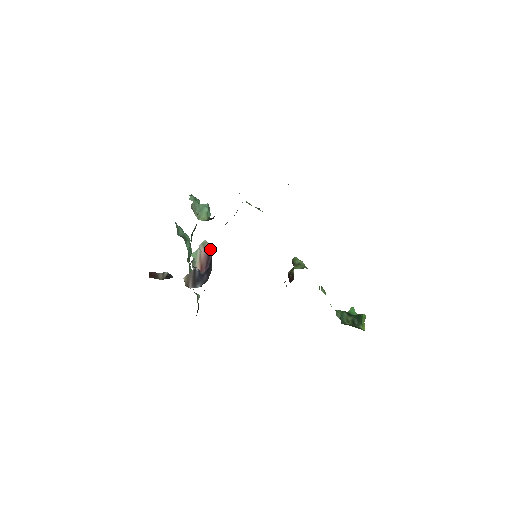
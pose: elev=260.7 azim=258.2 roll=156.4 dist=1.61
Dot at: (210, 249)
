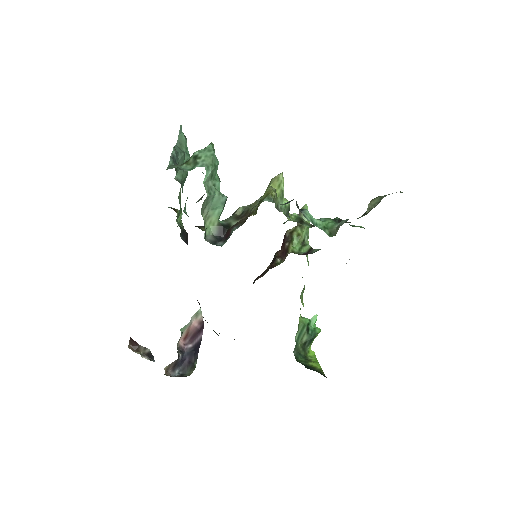
Dot at: (202, 328)
